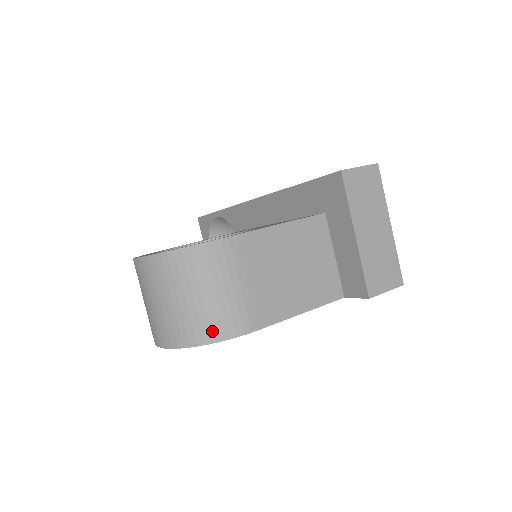
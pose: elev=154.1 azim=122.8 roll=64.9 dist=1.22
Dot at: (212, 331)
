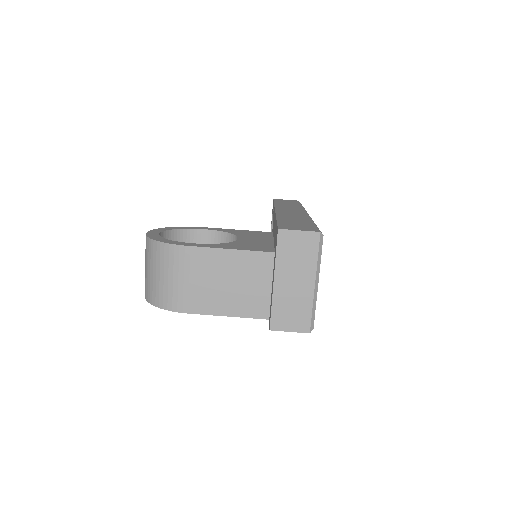
Dot at: (160, 300)
